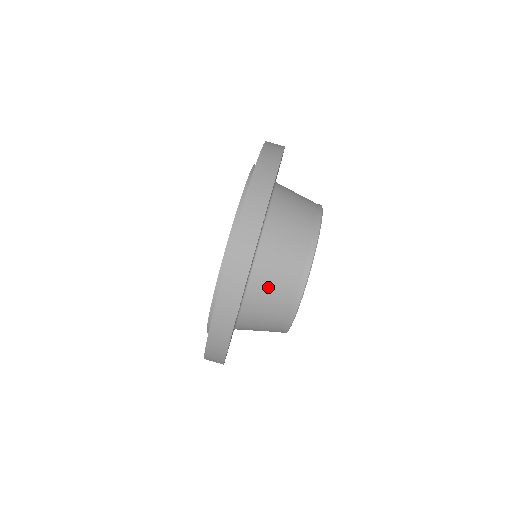
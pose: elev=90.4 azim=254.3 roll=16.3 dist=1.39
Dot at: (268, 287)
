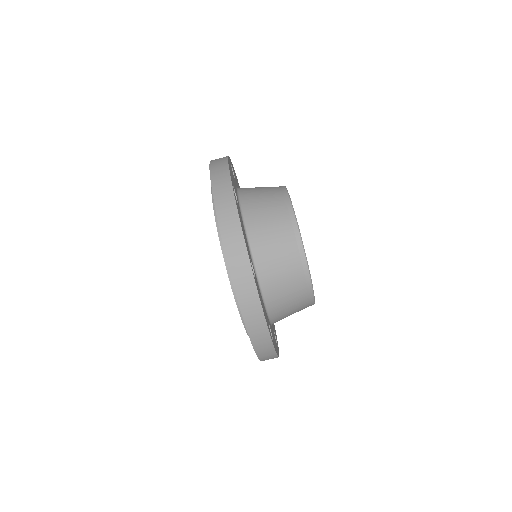
Dot at: (283, 300)
